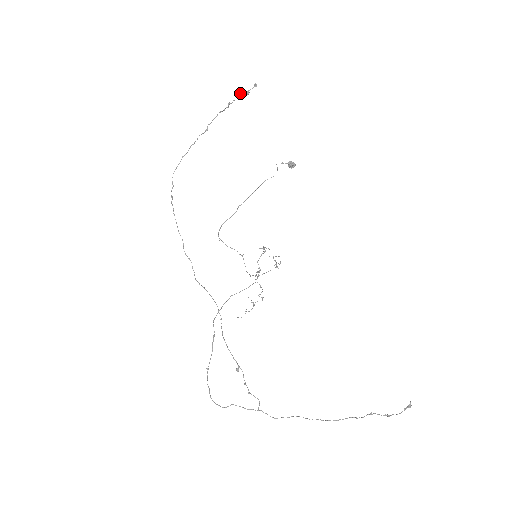
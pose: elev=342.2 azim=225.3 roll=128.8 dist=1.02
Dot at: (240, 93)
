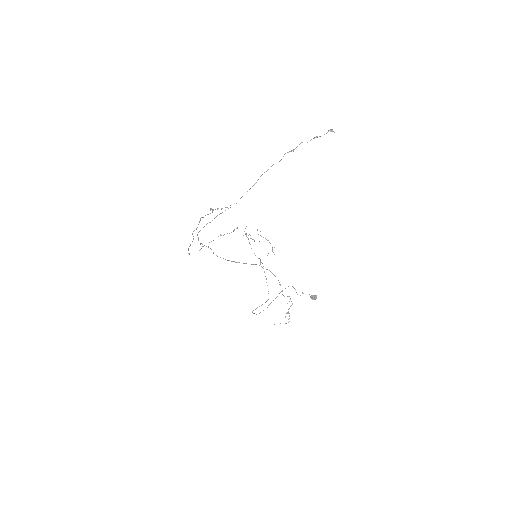
Dot at: occluded
